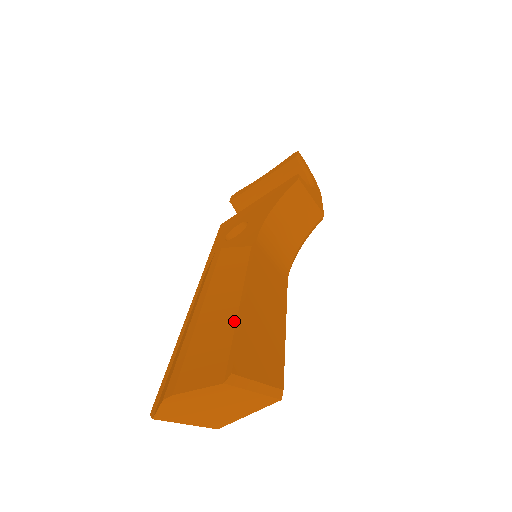
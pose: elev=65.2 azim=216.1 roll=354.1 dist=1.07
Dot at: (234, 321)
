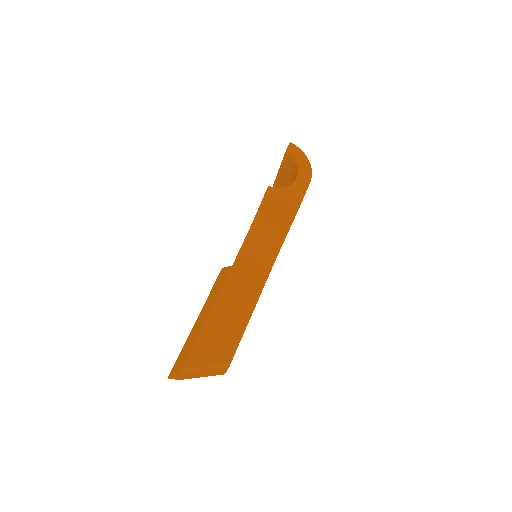
Dot at: (199, 333)
